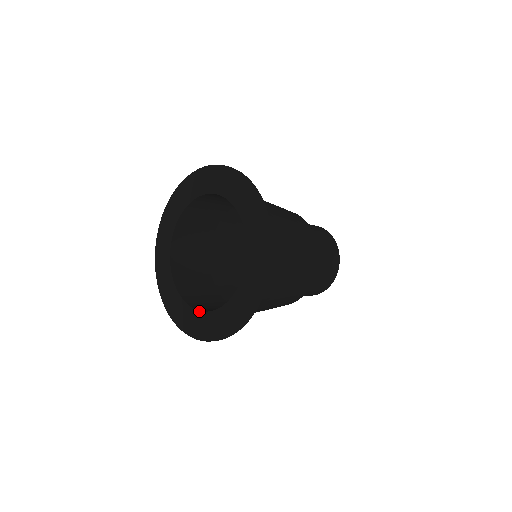
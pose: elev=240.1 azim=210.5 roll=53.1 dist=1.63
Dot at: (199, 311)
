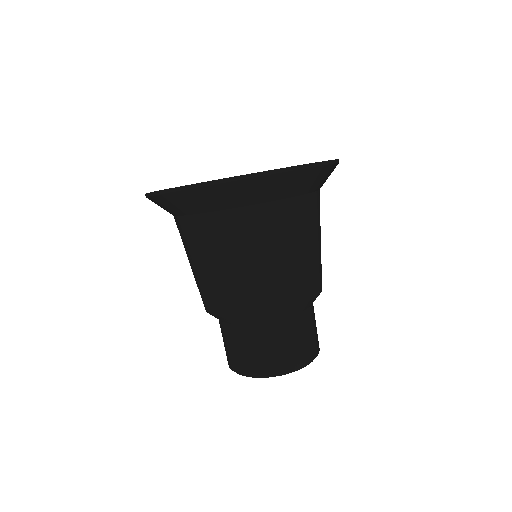
Dot at: occluded
